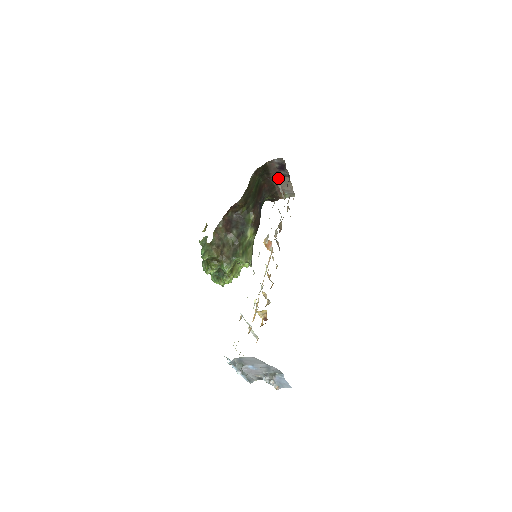
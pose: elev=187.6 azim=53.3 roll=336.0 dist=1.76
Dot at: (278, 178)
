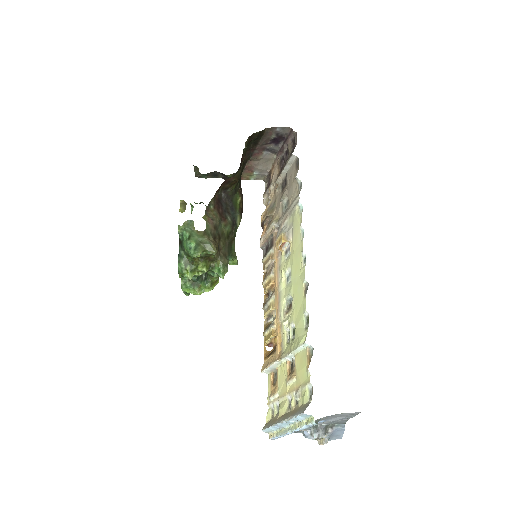
Dot at: (260, 152)
